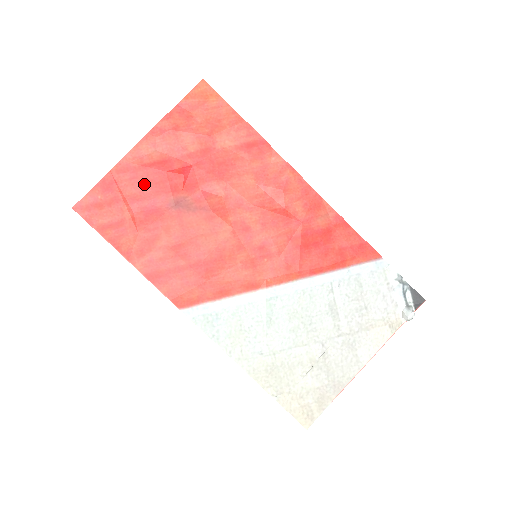
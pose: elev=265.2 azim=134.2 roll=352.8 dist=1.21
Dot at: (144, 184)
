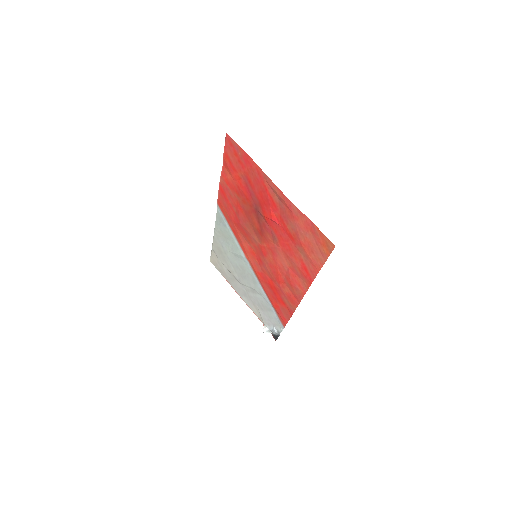
Dot at: (258, 188)
